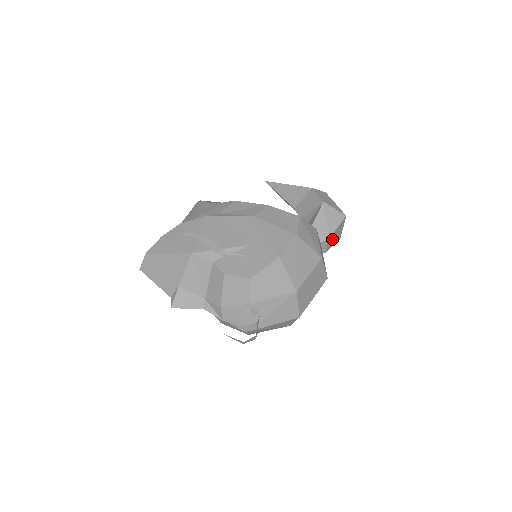
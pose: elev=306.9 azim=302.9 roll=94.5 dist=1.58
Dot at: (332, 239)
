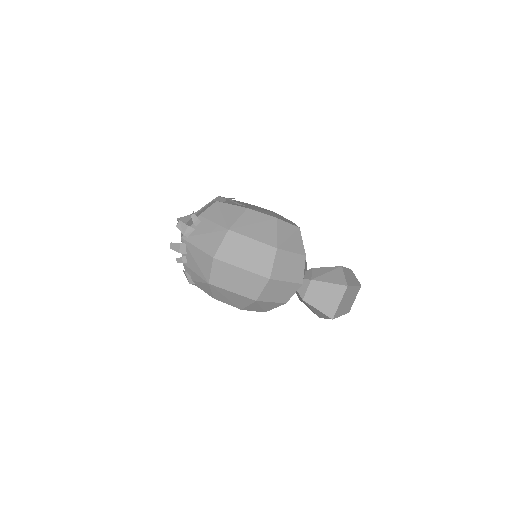
Dot at: (318, 293)
